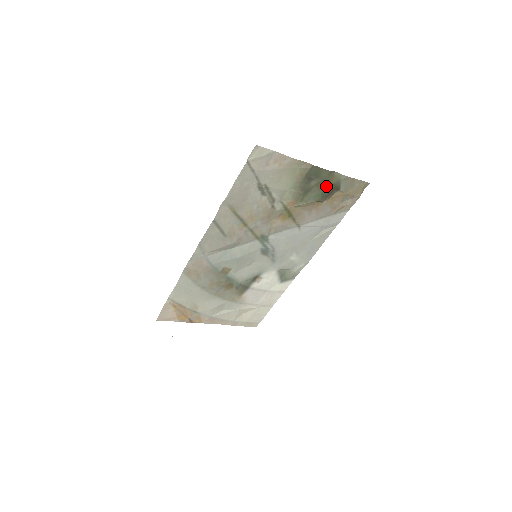
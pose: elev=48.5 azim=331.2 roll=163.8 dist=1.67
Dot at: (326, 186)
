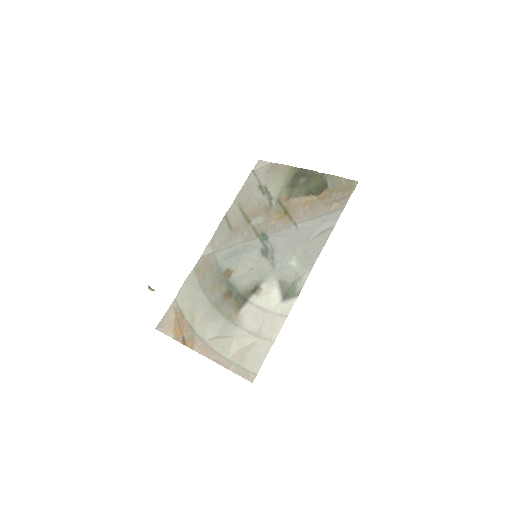
Dot at: (313, 183)
